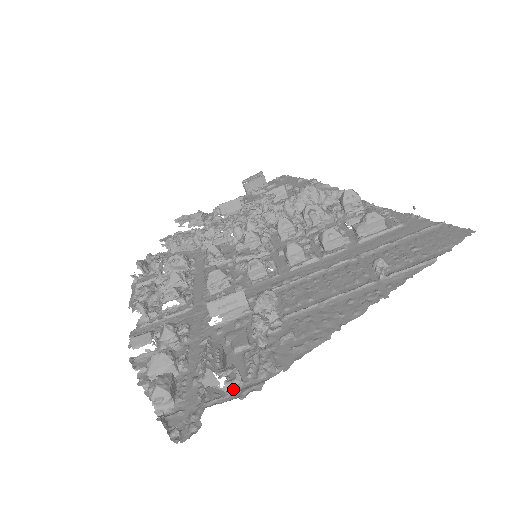
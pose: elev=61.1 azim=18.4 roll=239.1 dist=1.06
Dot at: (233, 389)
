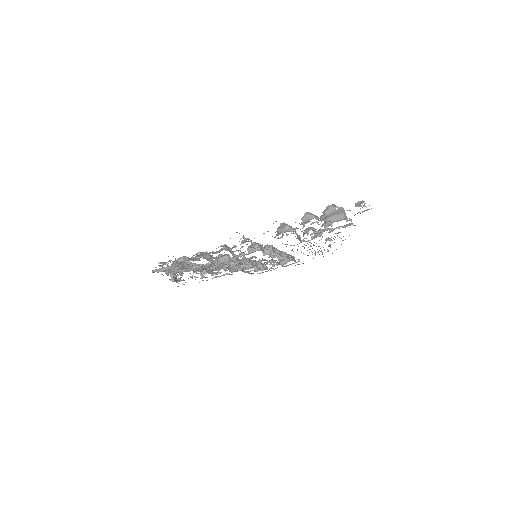
Dot at: occluded
